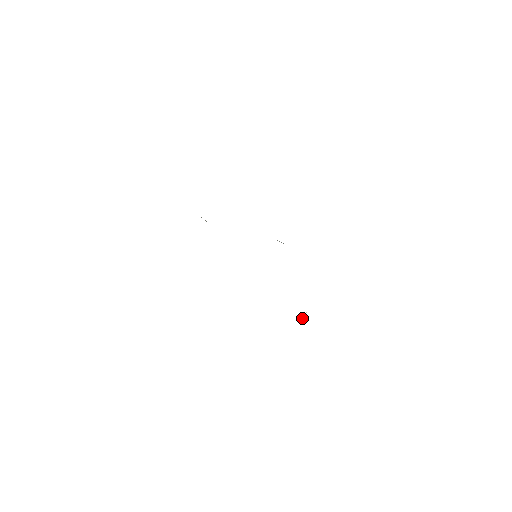
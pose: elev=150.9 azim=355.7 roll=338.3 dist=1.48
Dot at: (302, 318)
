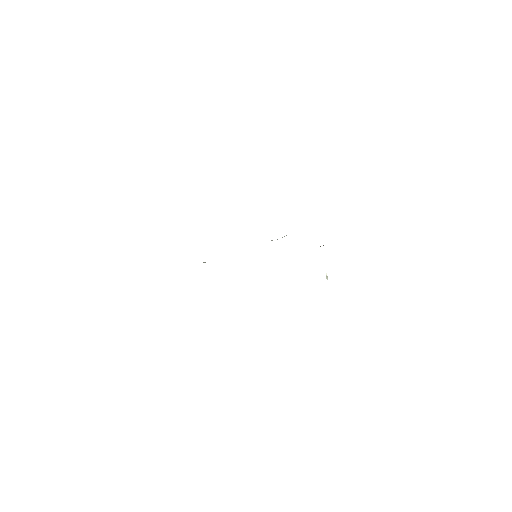
Dot at: (326, 278)
